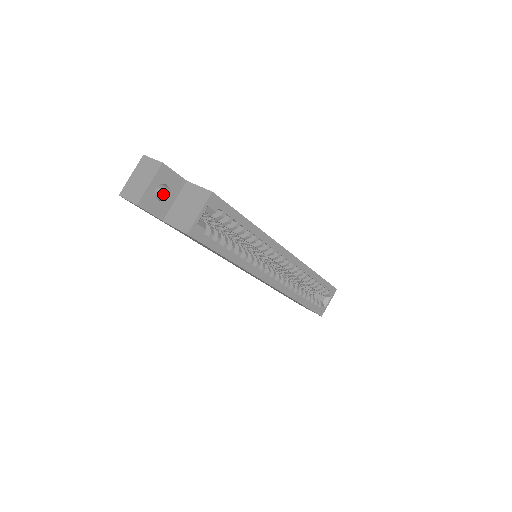
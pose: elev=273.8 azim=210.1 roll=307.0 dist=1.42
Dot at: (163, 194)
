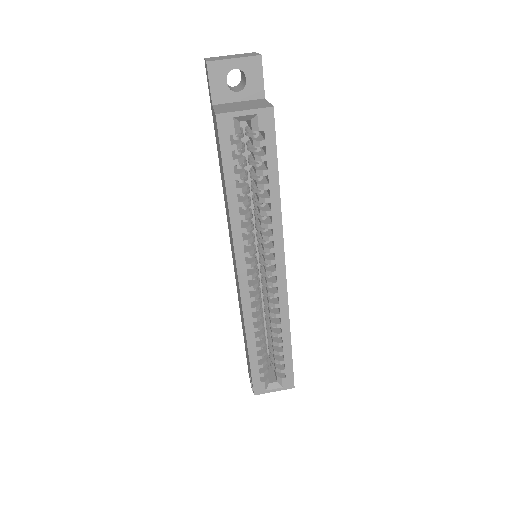
Dot at: (236, 90)
